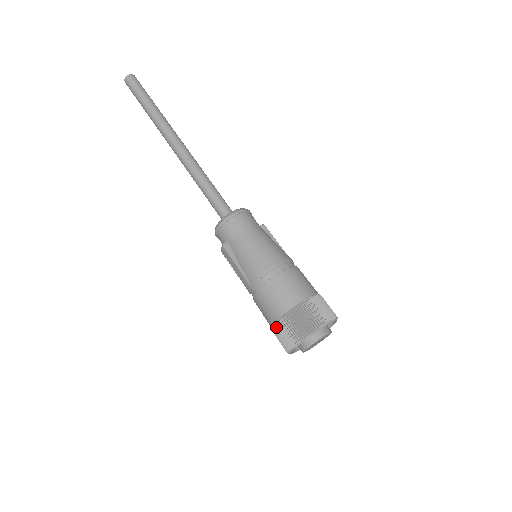
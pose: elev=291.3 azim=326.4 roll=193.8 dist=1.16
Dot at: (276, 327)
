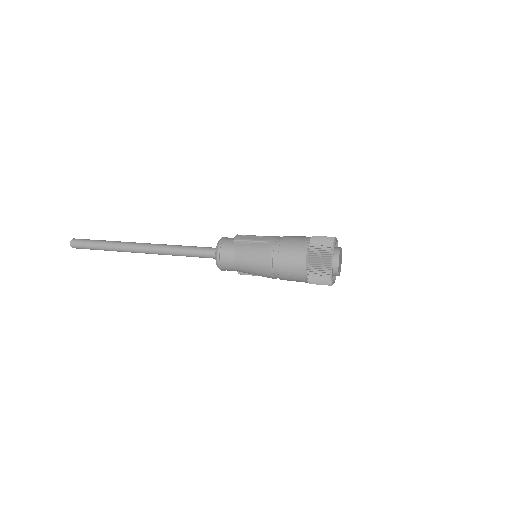
Dot at: (314, 237)
